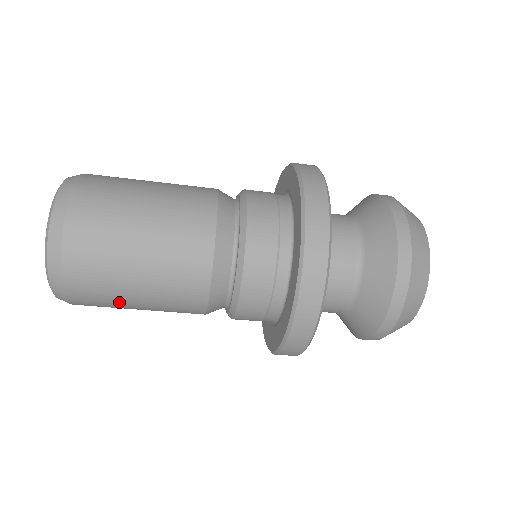
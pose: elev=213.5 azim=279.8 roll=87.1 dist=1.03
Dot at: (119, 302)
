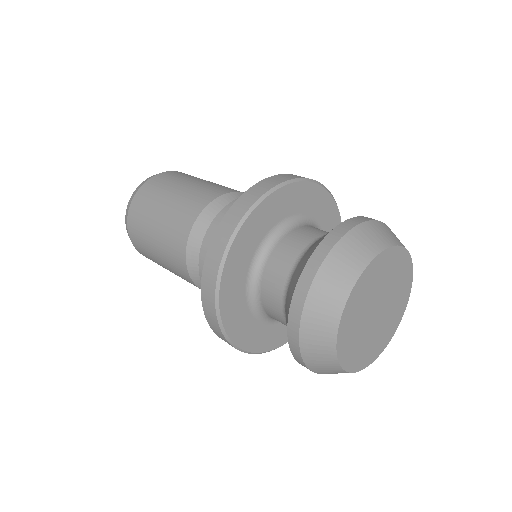
Dot at: occluded
